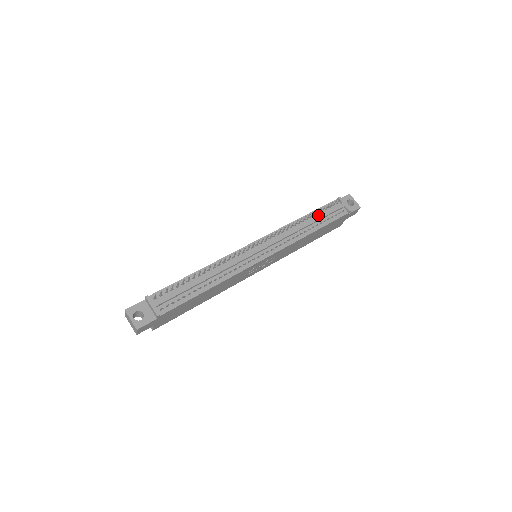
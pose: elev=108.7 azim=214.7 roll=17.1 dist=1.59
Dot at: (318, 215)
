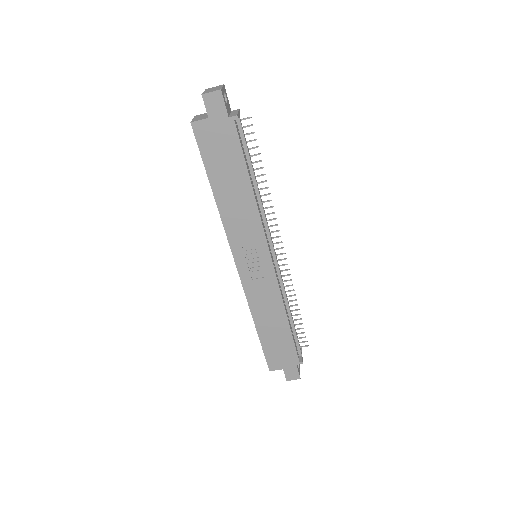
Dot at: occluded
